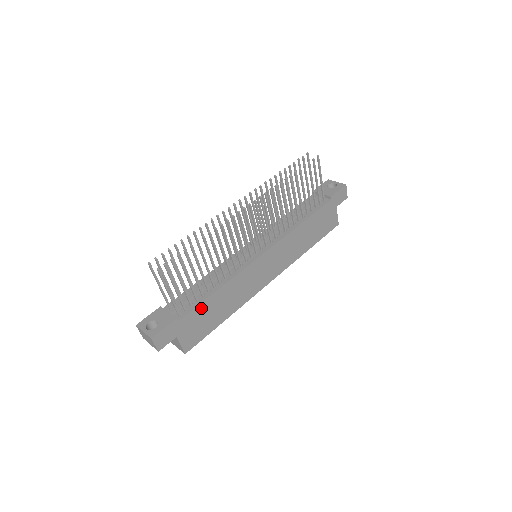
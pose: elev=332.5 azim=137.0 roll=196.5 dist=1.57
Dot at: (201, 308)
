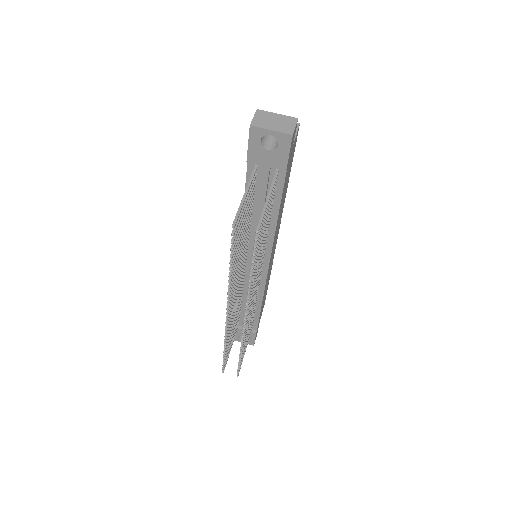
Dot at: (260, 313)
